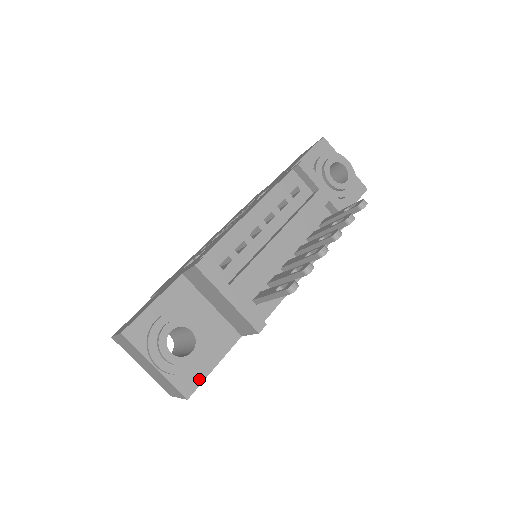
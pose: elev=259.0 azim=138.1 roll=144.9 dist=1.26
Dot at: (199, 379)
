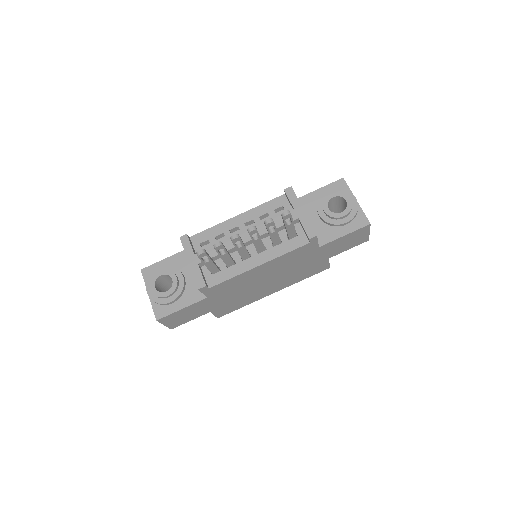
Dot at: (168, 312)
